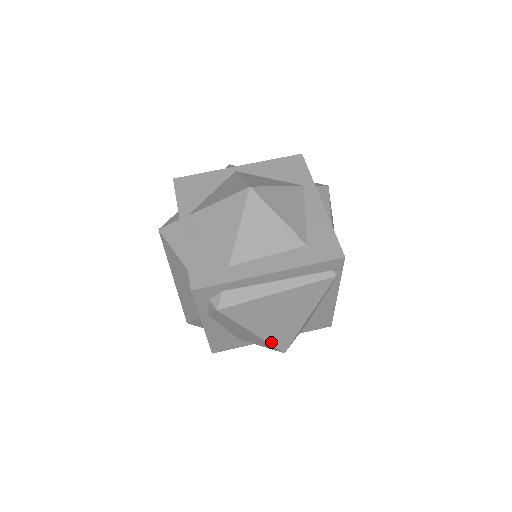
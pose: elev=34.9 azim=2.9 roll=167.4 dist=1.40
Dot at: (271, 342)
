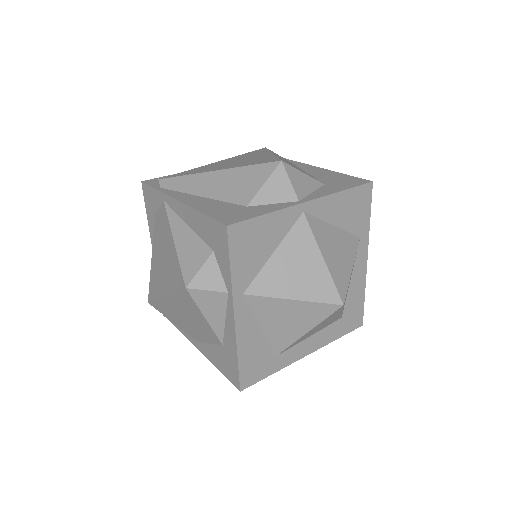
Dot at: occluded
